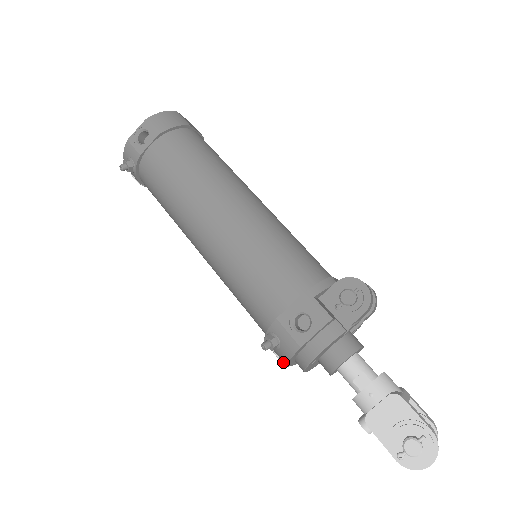
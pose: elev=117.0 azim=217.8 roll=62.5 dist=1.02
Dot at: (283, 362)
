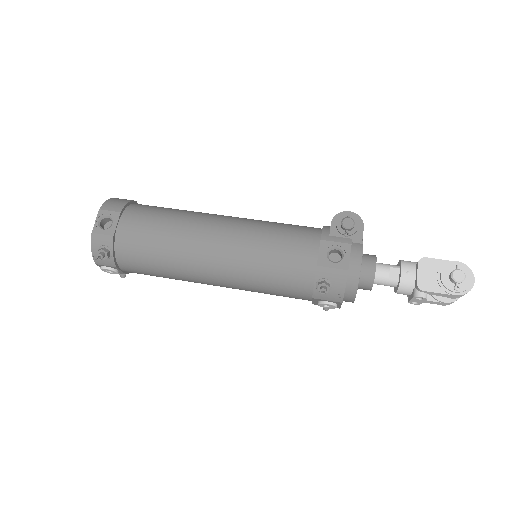
Dot at: (338, 301)
